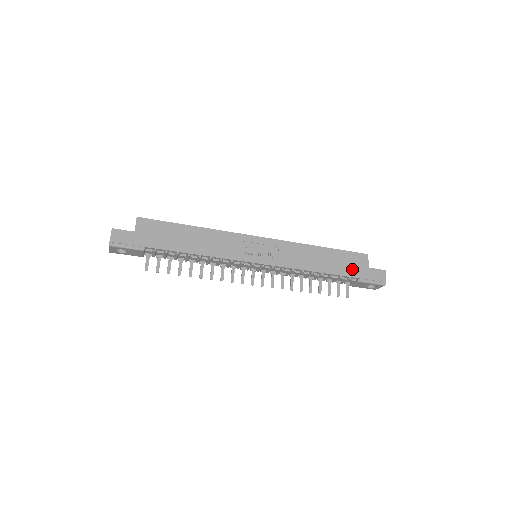
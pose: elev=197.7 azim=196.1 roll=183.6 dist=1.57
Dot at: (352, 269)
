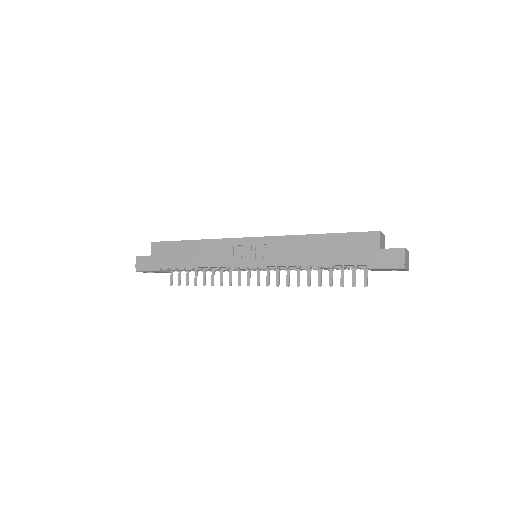
Dot at: (356, 255)
